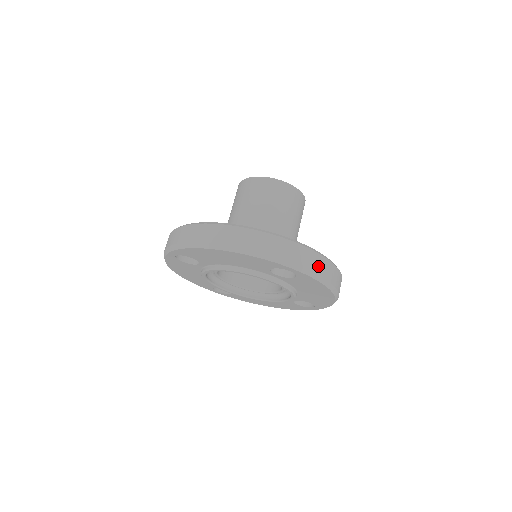
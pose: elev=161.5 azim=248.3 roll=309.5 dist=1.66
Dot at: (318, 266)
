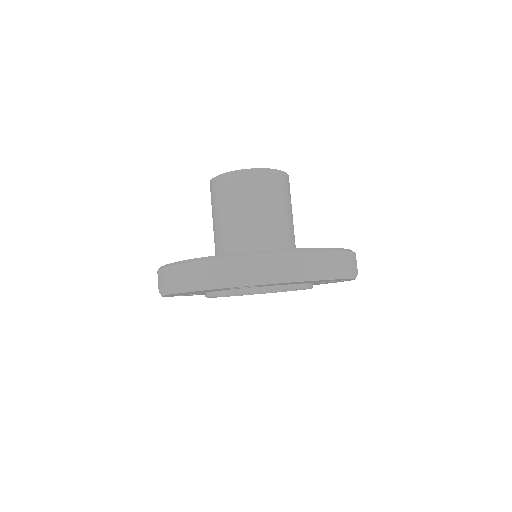
Dot at: (267, 268)
